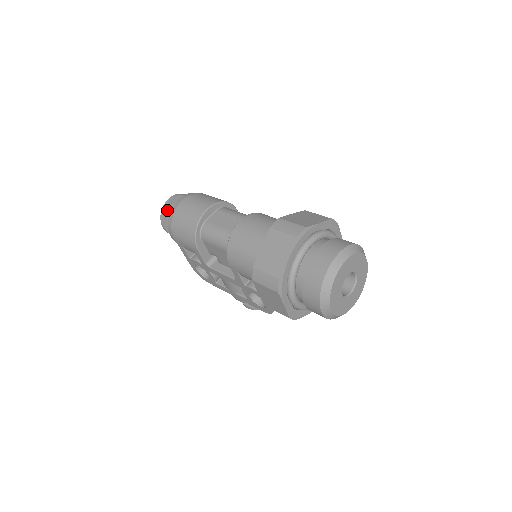
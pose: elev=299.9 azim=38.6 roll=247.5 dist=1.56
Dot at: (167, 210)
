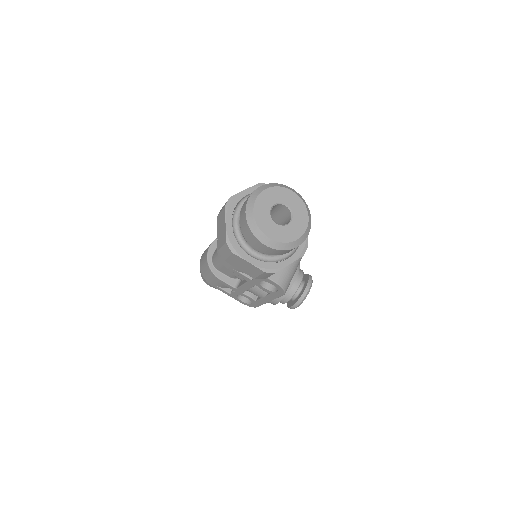
Dot at: occluded
